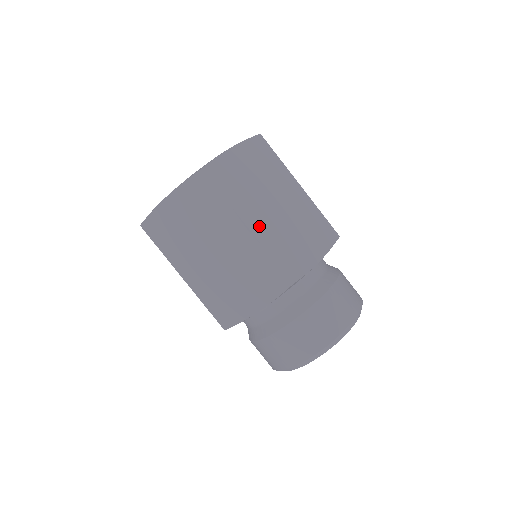
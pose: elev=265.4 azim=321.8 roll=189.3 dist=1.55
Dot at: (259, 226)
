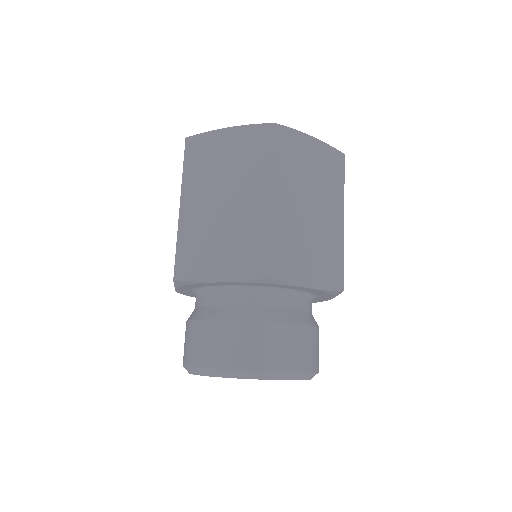
Dot at: (282, 207)
